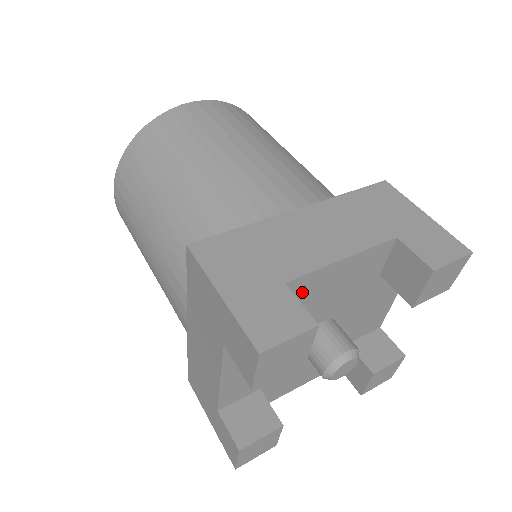
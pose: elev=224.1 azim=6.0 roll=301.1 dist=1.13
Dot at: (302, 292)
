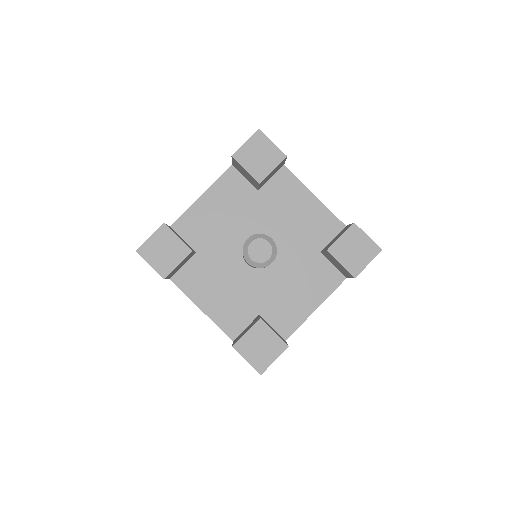
Dot at: (193, 227)
